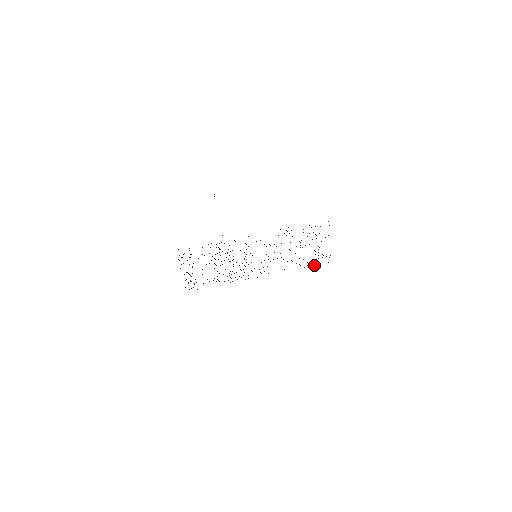
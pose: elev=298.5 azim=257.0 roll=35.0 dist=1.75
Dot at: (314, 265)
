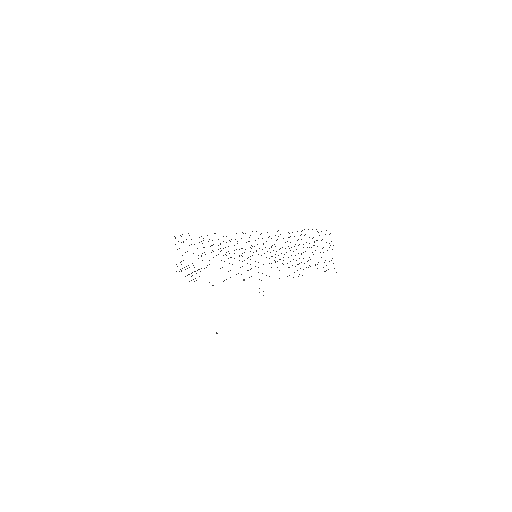
Dot at: occluded
